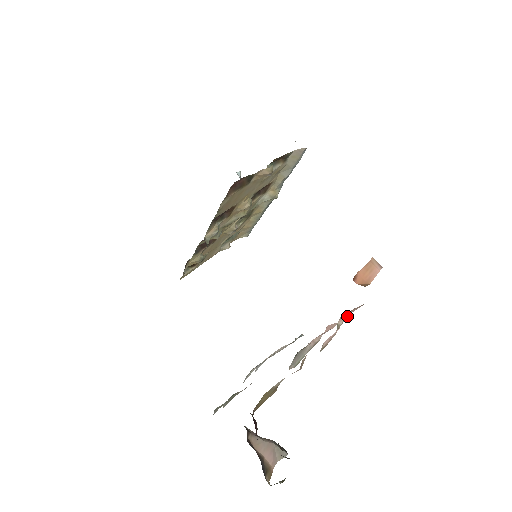
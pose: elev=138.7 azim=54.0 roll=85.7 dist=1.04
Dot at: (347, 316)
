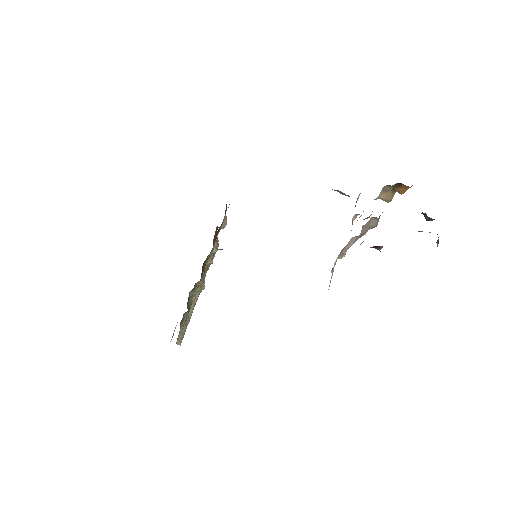
Dot at: occluded
